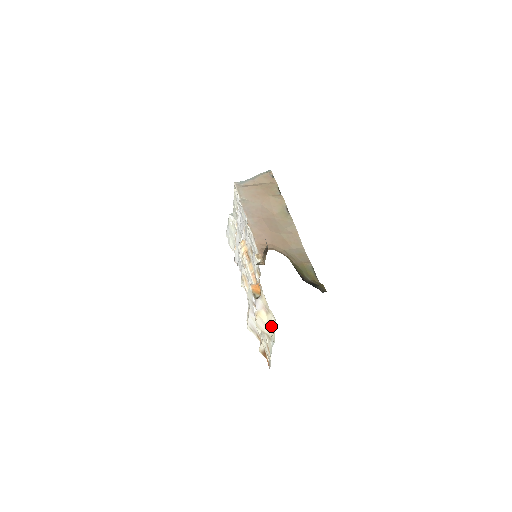
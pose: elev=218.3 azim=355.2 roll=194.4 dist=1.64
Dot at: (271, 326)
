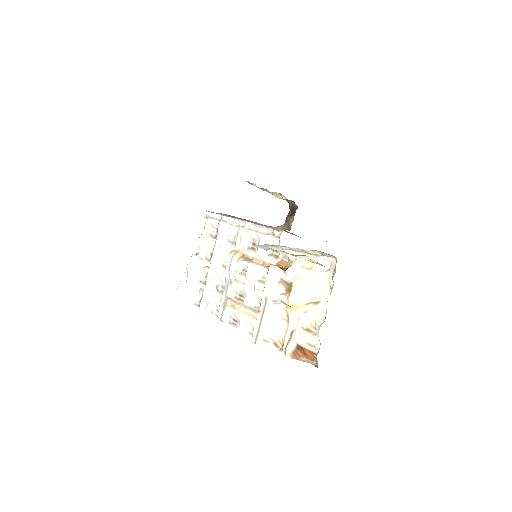
Dot at: (322, 277)
